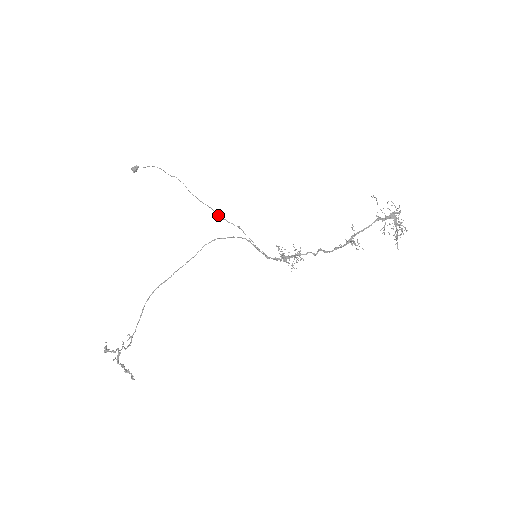
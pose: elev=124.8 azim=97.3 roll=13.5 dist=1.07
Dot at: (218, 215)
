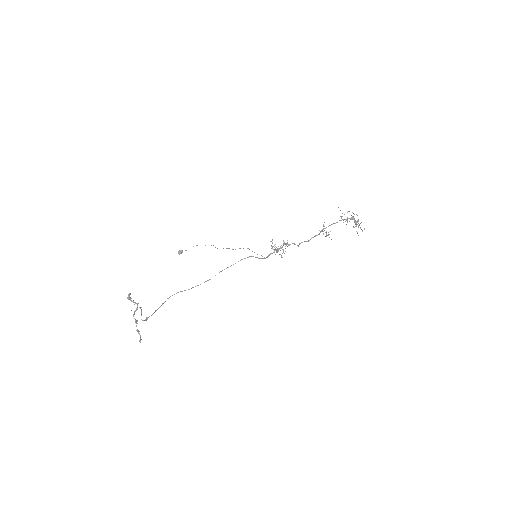
Dot at: (233, 249)
